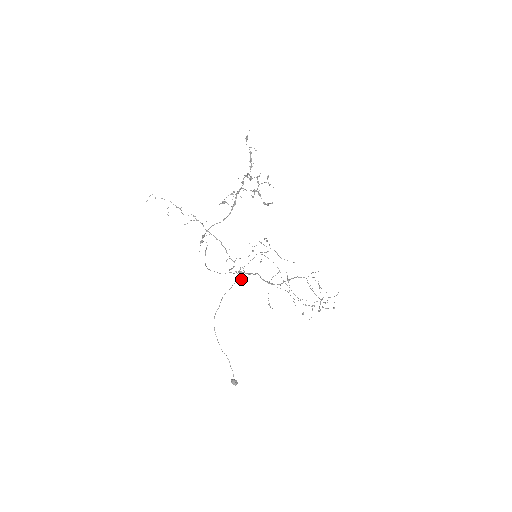
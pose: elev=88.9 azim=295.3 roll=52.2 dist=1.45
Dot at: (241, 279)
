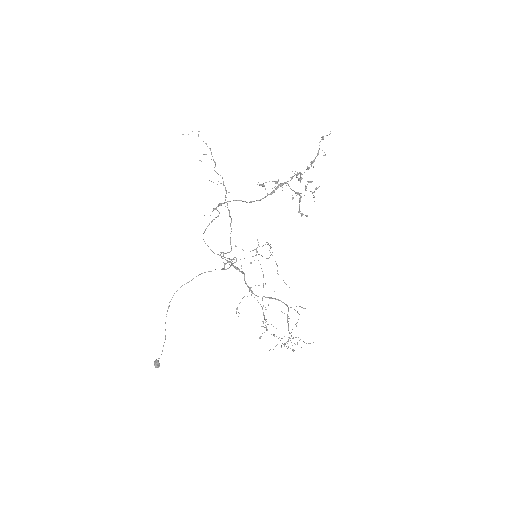
Dot at: (227, 268)
